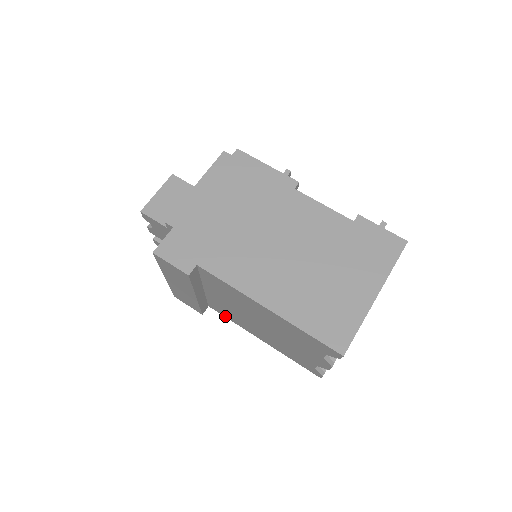
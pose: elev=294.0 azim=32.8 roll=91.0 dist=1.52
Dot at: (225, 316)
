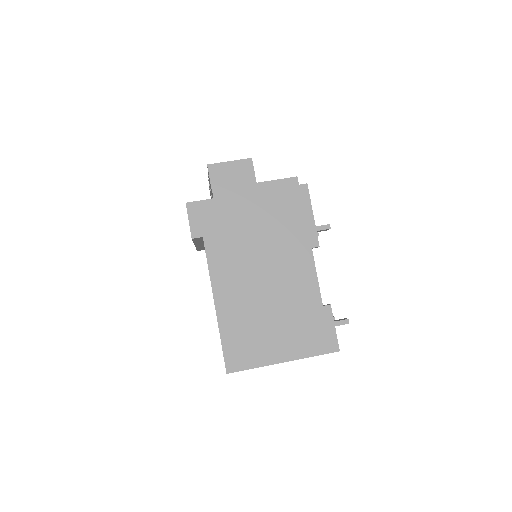
Dot at: occluded
